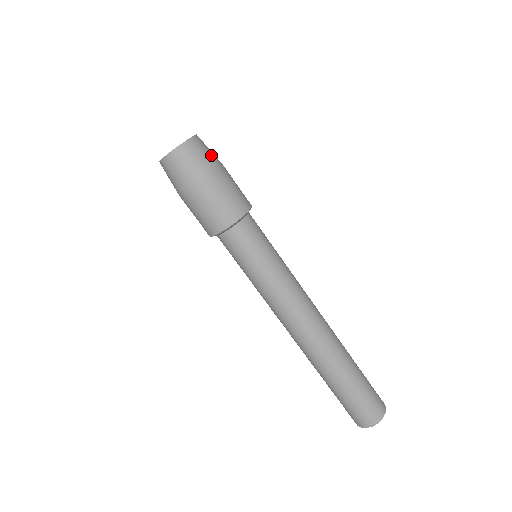
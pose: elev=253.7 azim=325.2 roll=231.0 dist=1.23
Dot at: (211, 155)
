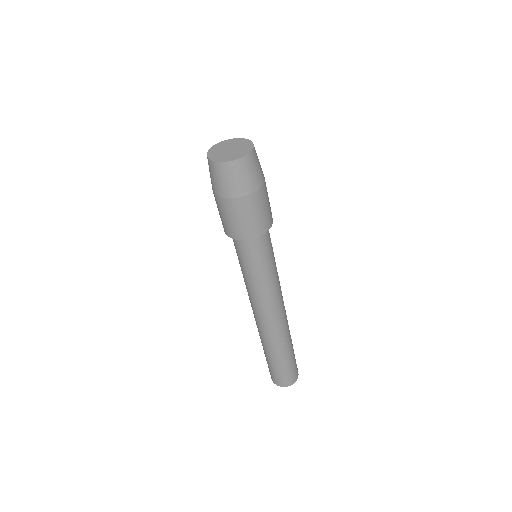
Dot at: occluded
